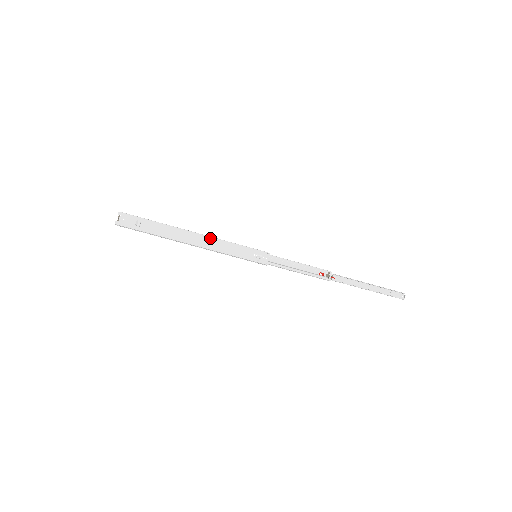
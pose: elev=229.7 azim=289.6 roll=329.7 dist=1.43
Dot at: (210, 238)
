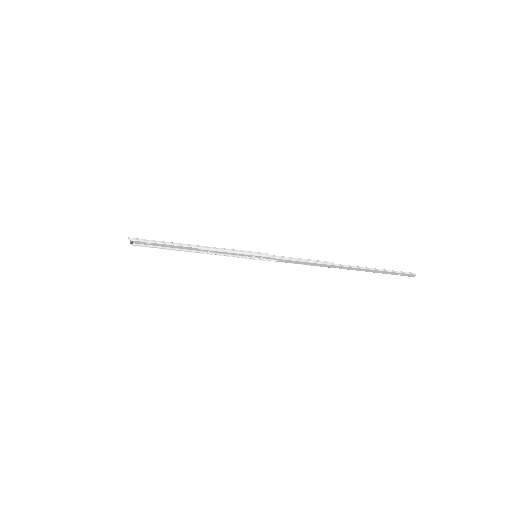
Dot at: (211, 251)
